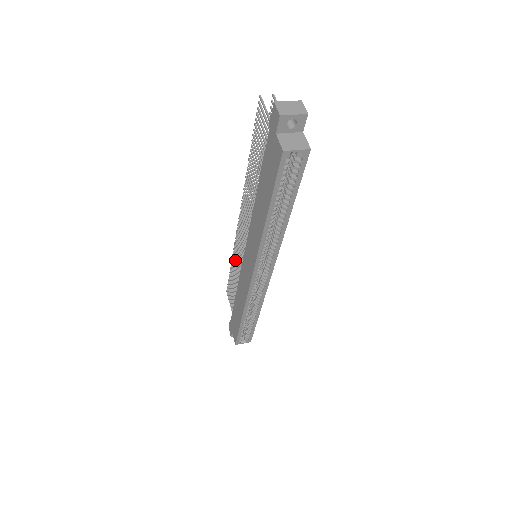
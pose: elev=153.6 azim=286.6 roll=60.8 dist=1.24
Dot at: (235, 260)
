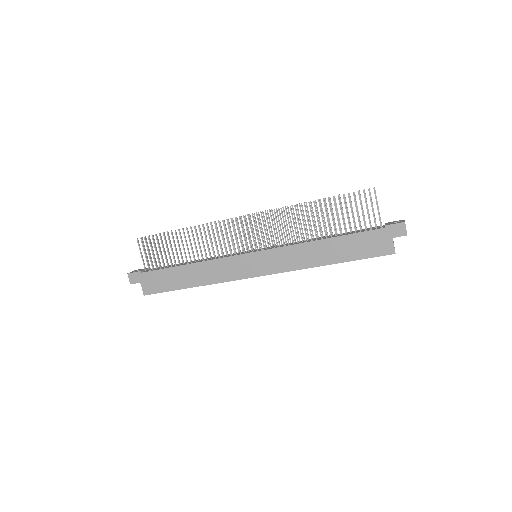
Dot at: (202, 236)
